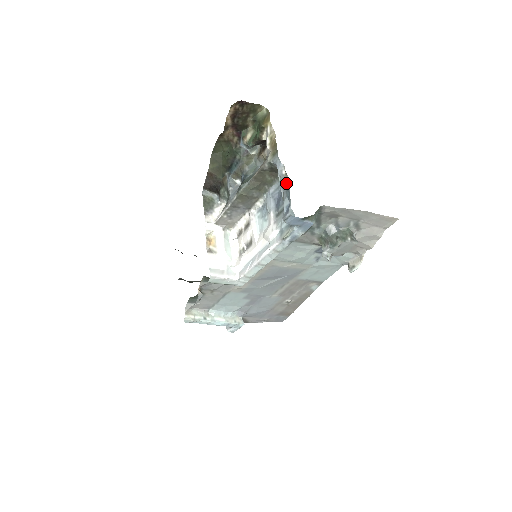
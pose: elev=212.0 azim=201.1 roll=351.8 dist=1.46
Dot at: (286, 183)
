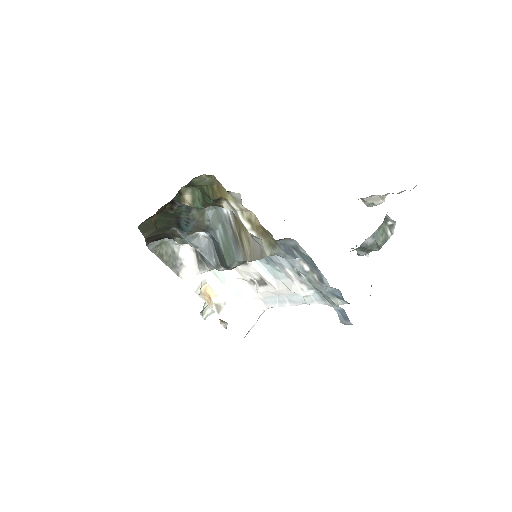
Dot at: (321, 284)
